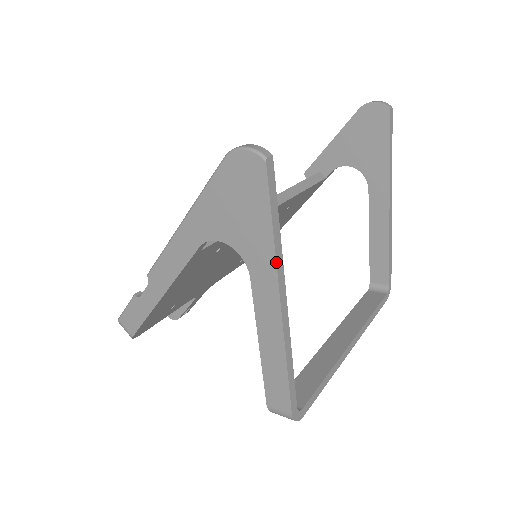
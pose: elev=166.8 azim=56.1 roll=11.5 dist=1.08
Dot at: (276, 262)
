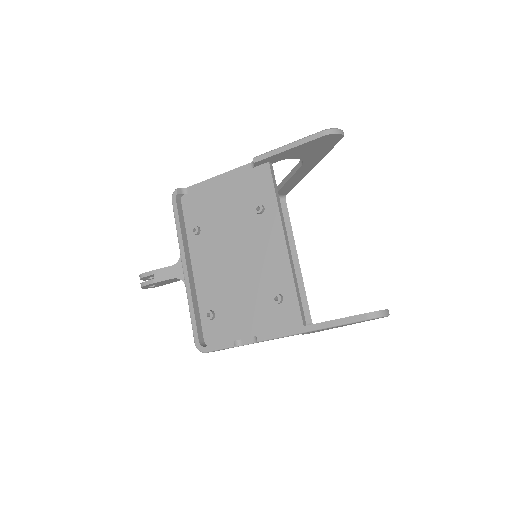
Dot at: occluded
